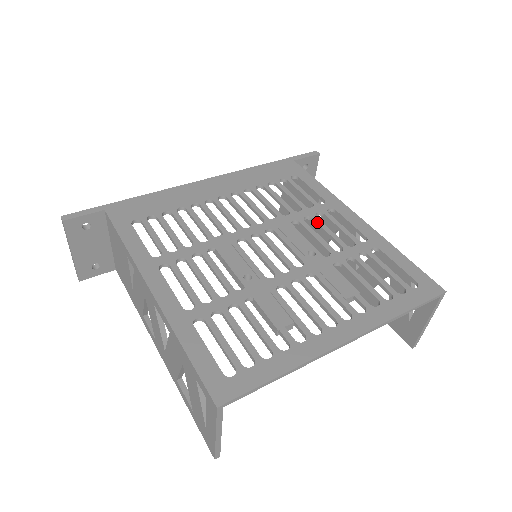
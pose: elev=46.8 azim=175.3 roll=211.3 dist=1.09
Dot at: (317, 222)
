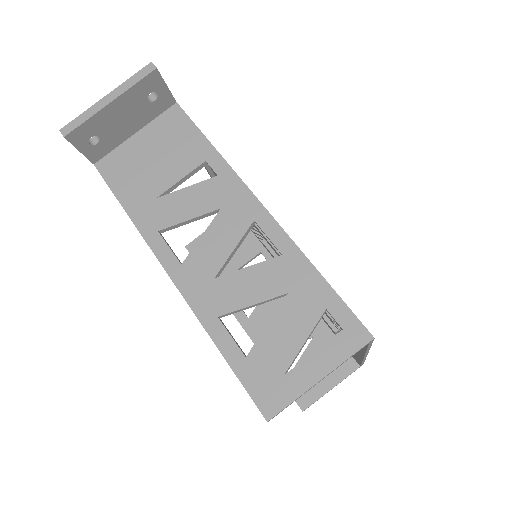
Dot at: occluded
